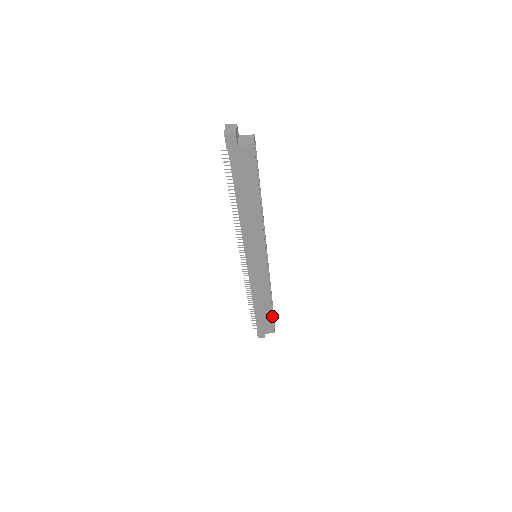
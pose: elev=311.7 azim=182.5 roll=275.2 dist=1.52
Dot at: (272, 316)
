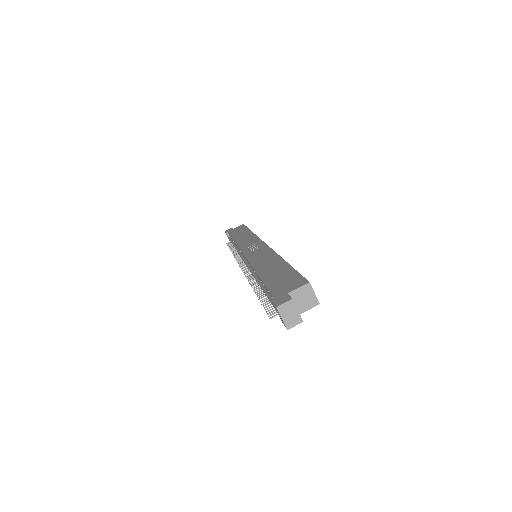
Dot at: occluded
